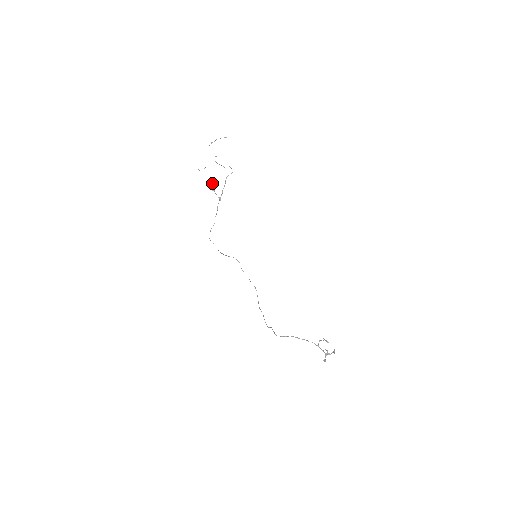
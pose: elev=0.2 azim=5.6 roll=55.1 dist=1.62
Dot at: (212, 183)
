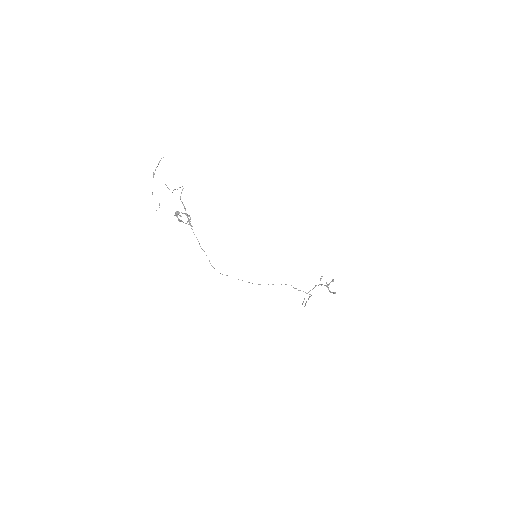
Dot at: (188, 219)
